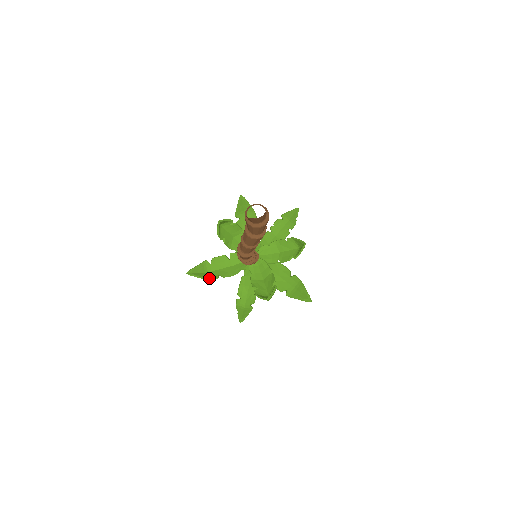
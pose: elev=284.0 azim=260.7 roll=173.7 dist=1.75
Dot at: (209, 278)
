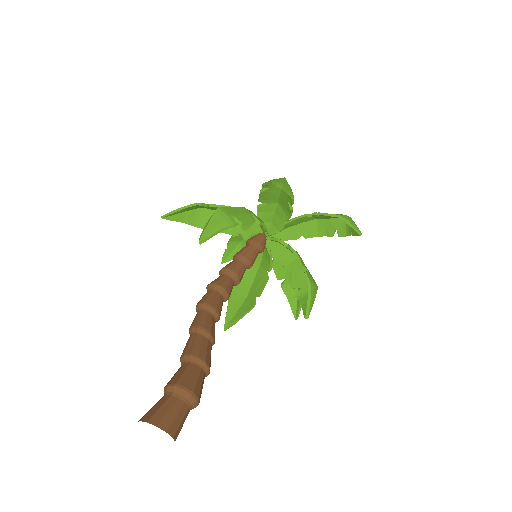
Dot at: (195, 225)
